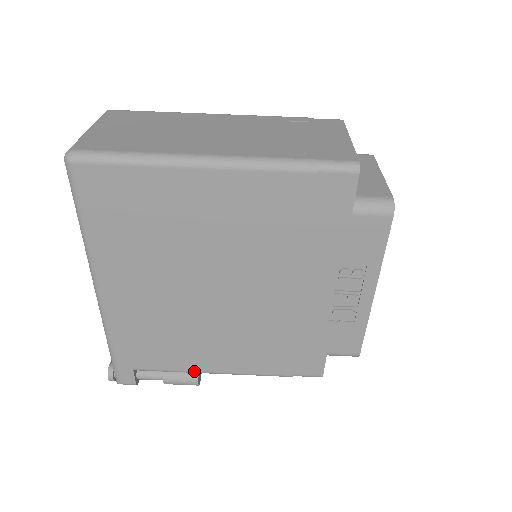
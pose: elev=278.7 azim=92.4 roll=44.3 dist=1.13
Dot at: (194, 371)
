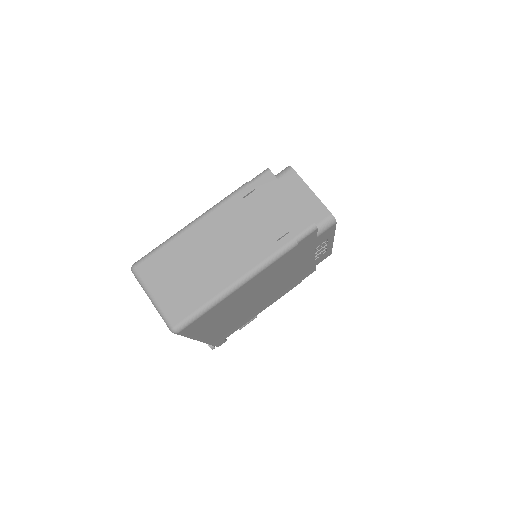
Dot at: occluded
